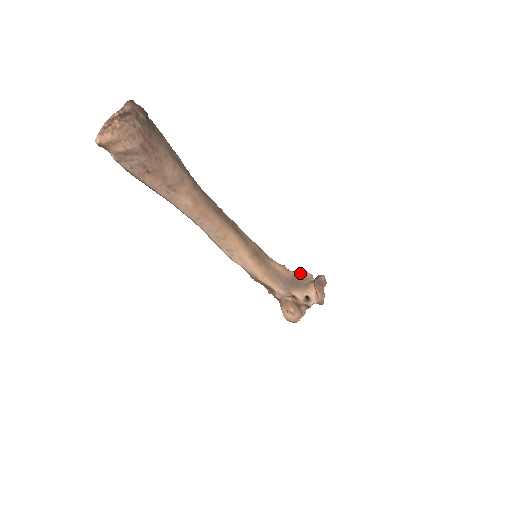
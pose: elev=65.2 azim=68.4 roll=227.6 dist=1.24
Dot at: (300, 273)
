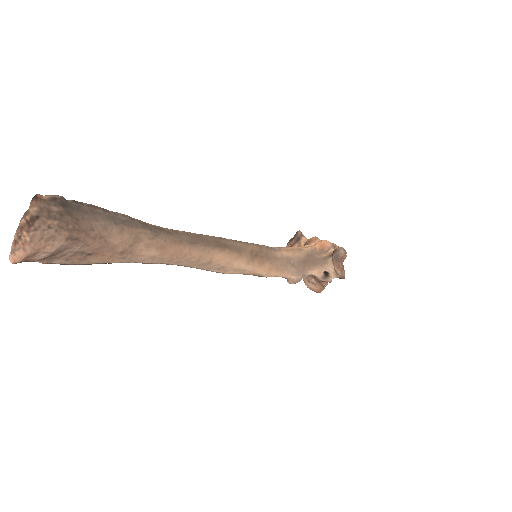
Dot at: (317, 244)
